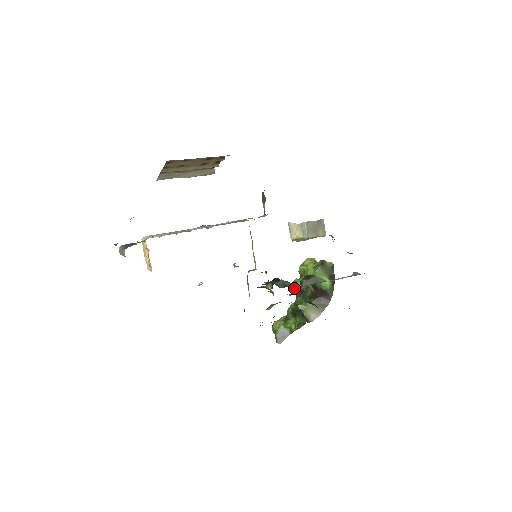
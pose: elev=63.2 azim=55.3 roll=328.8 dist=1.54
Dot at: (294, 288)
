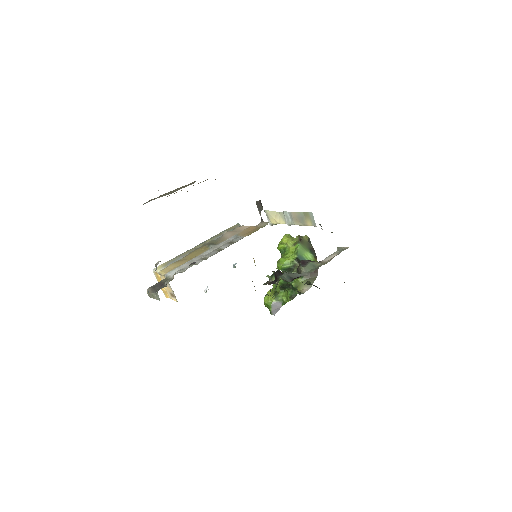
Dot at: (282, 268)
